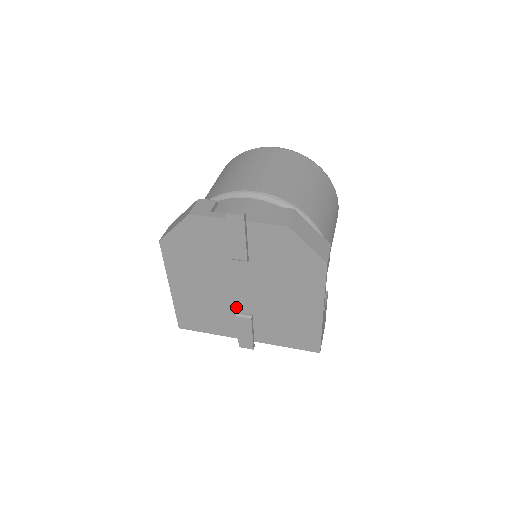
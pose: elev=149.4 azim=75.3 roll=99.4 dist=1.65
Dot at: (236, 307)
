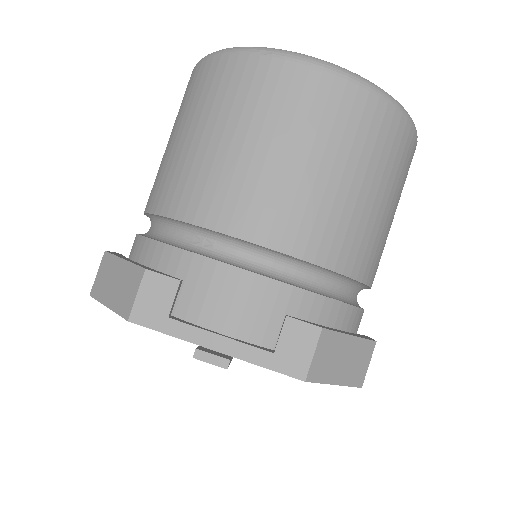
Dot at: occluded
